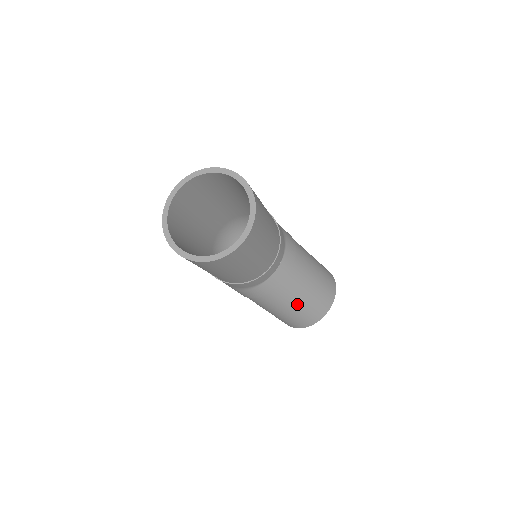
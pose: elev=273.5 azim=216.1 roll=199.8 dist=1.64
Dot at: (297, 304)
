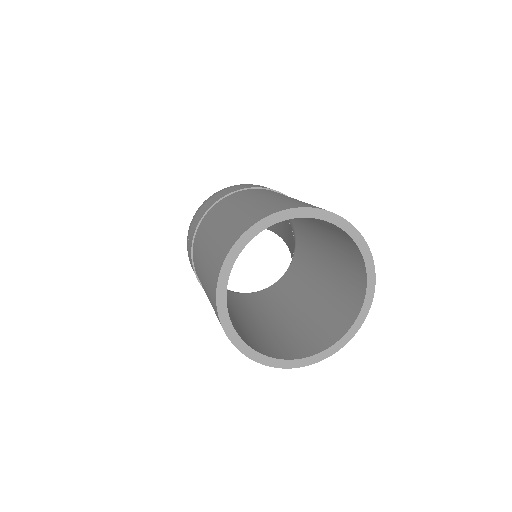
Dot at: occluded
